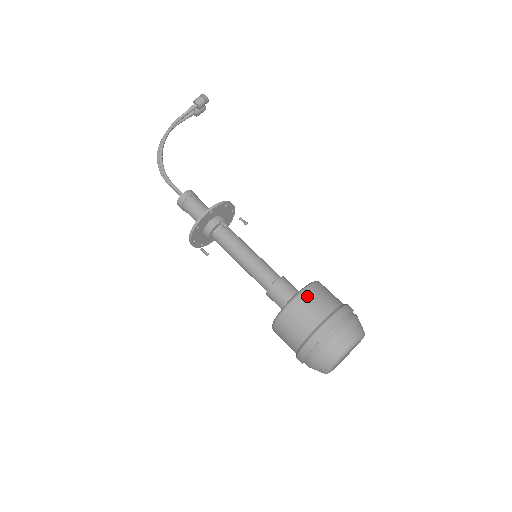
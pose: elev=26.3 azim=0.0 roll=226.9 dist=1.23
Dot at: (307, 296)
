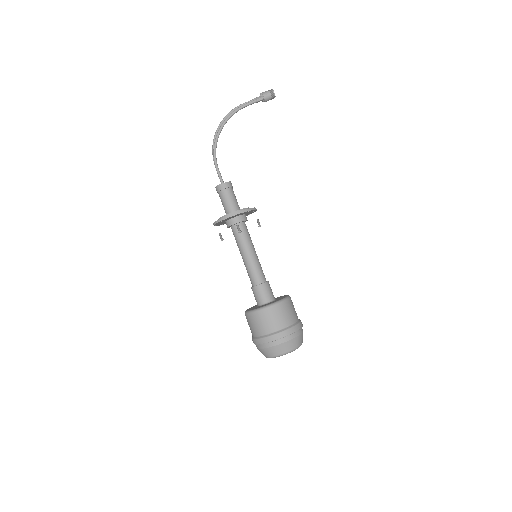
Dot at: (272, 311)
